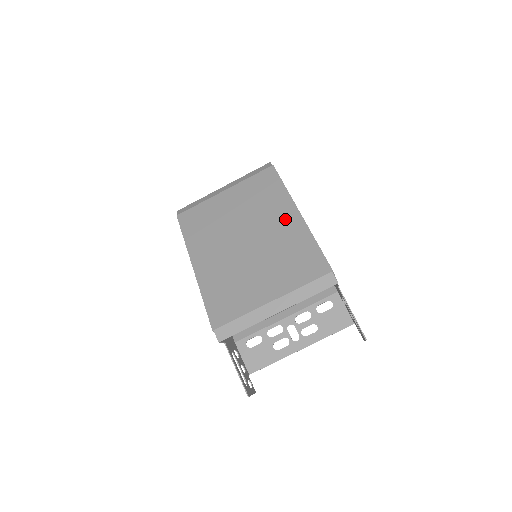
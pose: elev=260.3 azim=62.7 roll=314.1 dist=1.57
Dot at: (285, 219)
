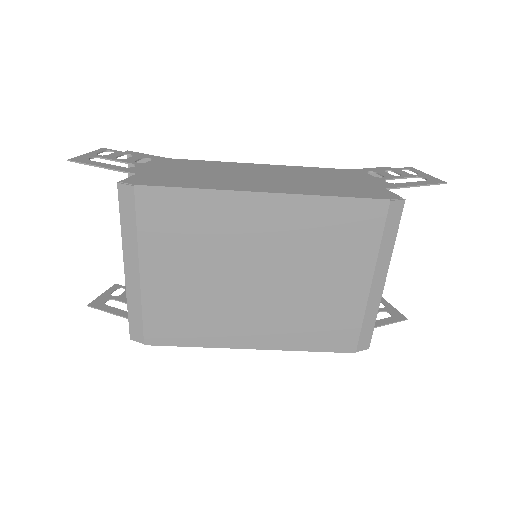
Dot at: (261, 217)
